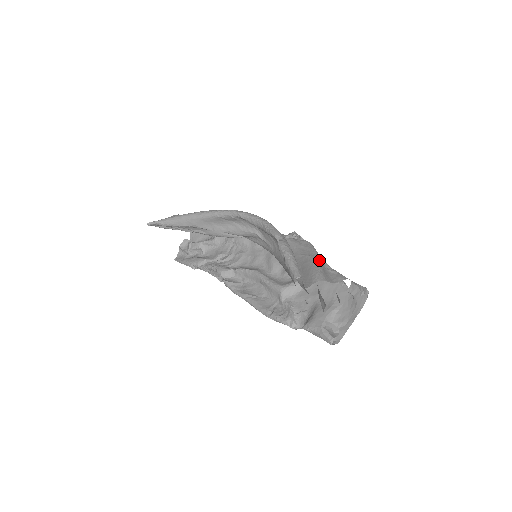
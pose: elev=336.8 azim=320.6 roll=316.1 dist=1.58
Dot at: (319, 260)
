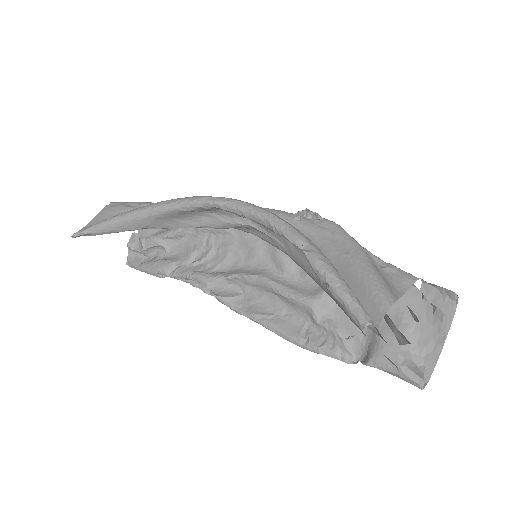
Dot at: (367, 259)
